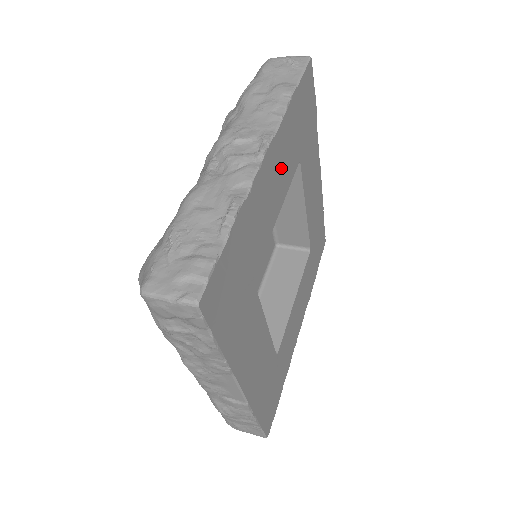
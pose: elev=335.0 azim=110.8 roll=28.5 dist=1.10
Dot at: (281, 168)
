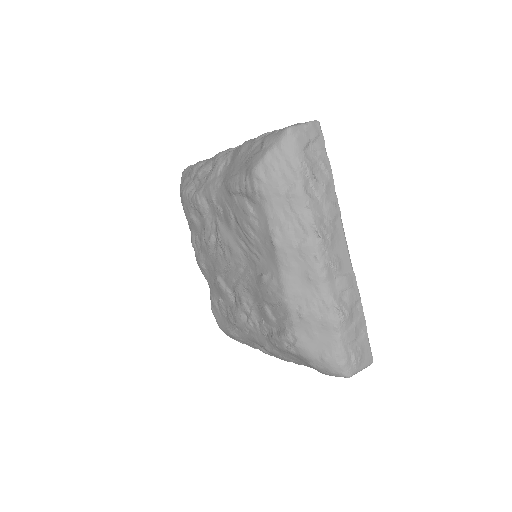
Dot at: occluded
